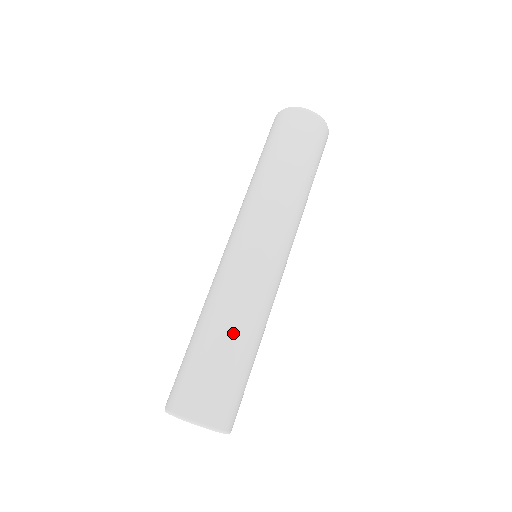
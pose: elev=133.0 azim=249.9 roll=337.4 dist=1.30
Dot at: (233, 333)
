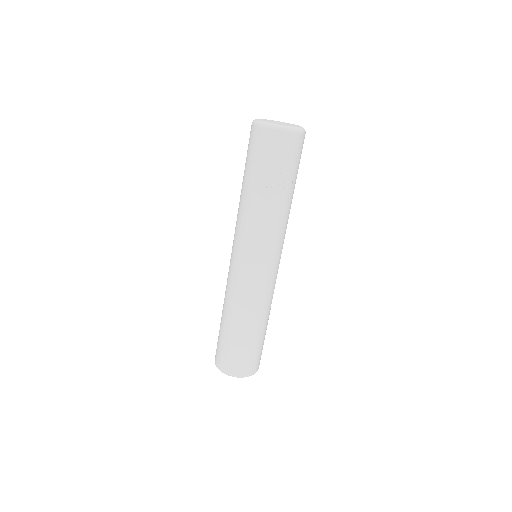
Dot at: (227, 318)
